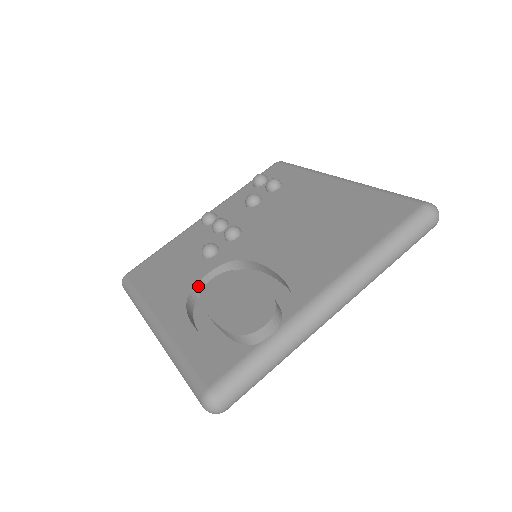
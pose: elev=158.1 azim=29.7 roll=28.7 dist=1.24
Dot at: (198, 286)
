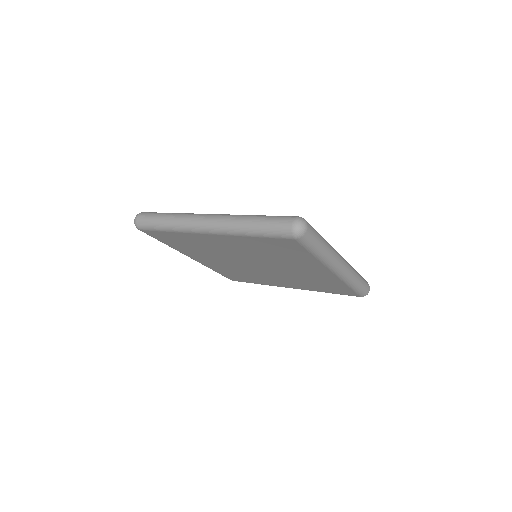
Dot at: occluded
